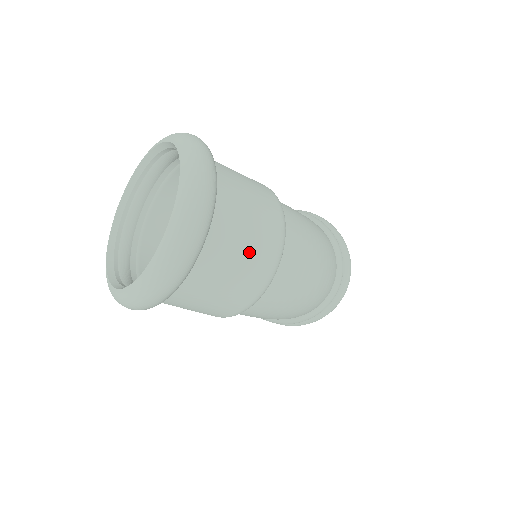
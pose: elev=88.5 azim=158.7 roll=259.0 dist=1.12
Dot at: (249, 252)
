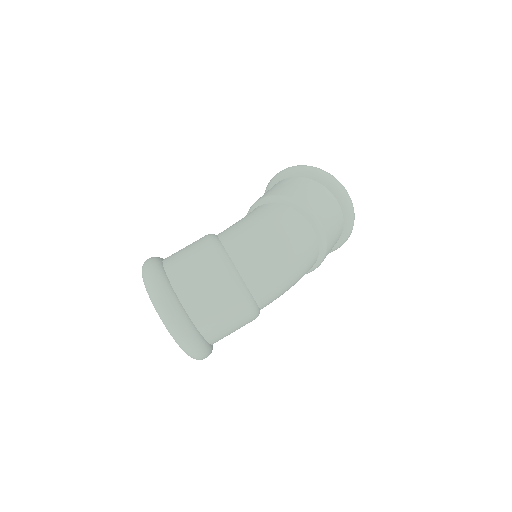
Dot at: (218, 299)
